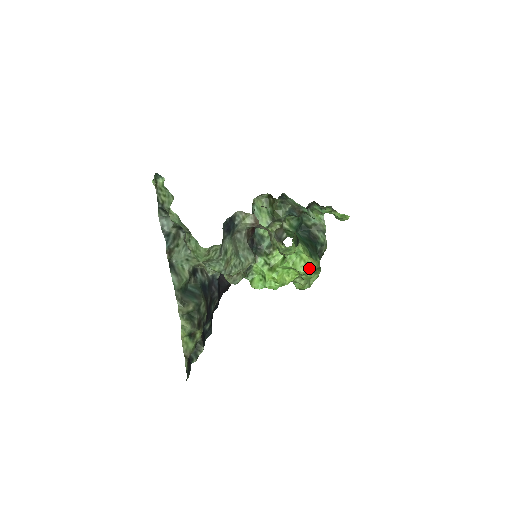
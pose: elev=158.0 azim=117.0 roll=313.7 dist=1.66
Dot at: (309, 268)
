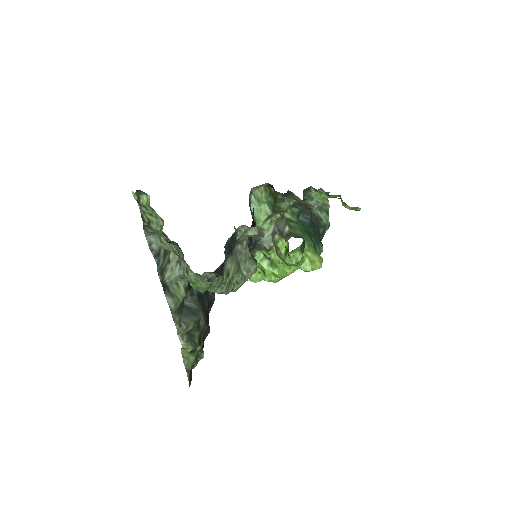
Dot at: (314, 267)
